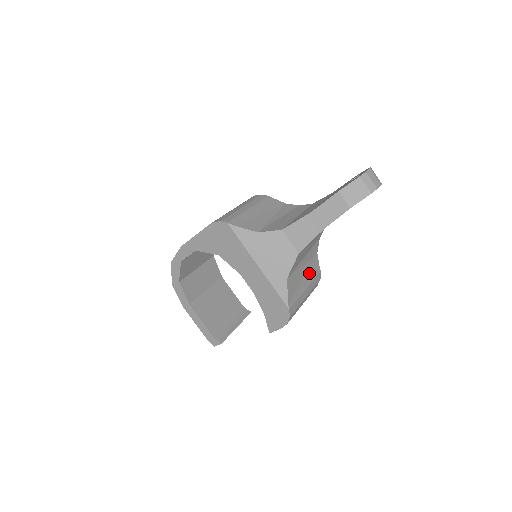
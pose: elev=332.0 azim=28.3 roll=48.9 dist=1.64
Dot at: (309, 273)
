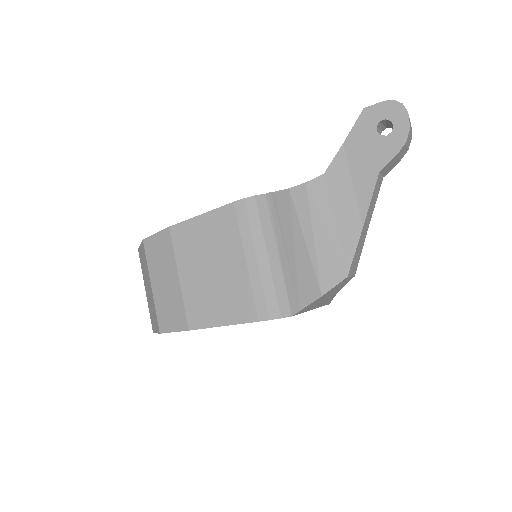
Dot at: occluded
